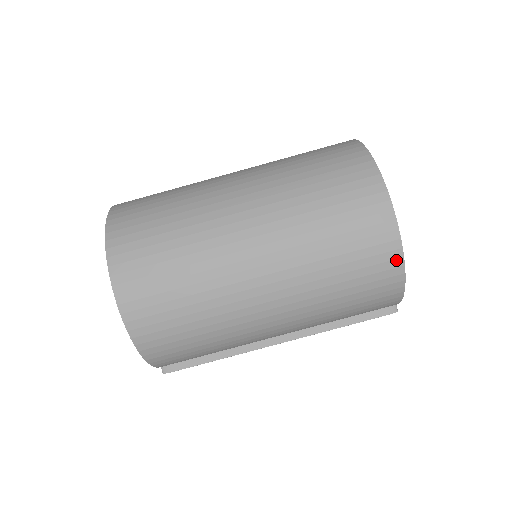
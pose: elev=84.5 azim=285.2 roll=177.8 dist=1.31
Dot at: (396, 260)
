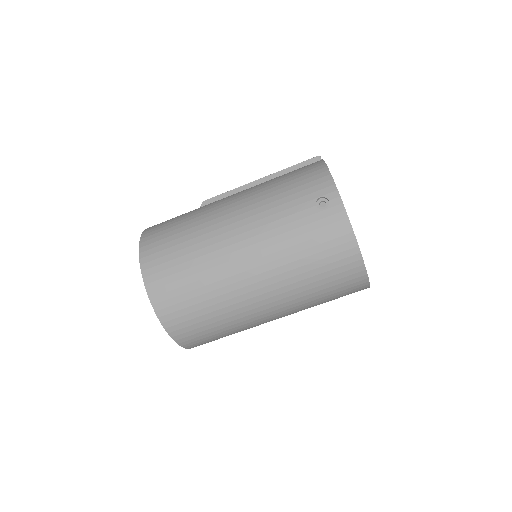
Dot at: occluded
